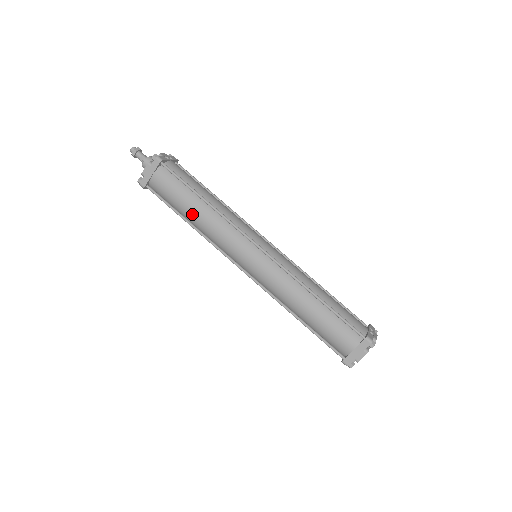
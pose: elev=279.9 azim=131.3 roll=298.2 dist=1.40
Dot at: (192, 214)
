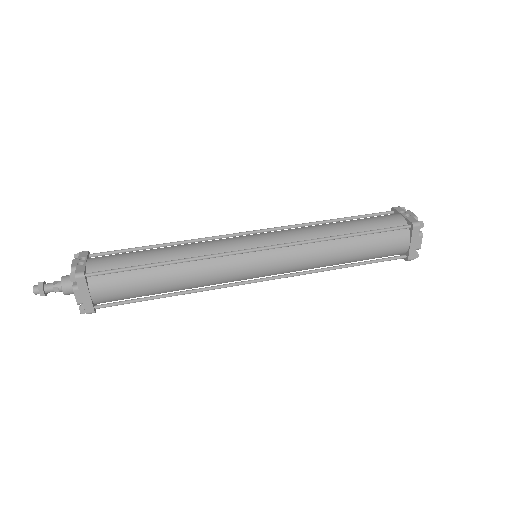
Dot at: (168, 286)
